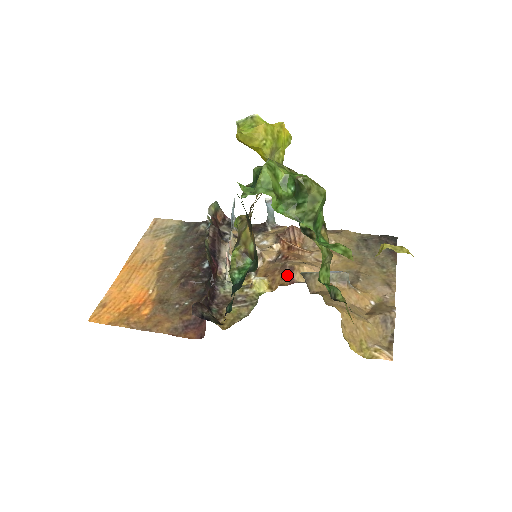
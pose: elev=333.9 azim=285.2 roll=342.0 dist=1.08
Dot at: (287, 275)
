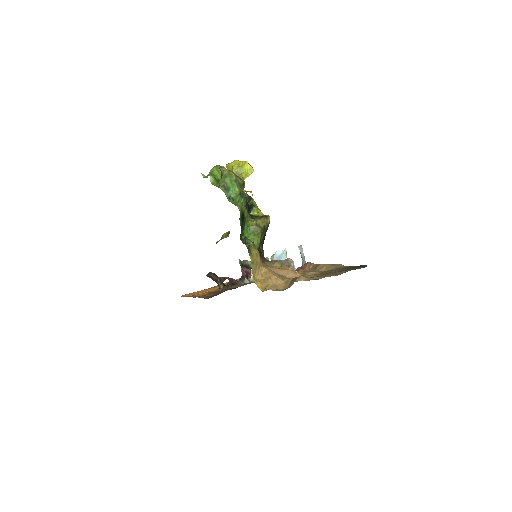
Dot at: occluded
